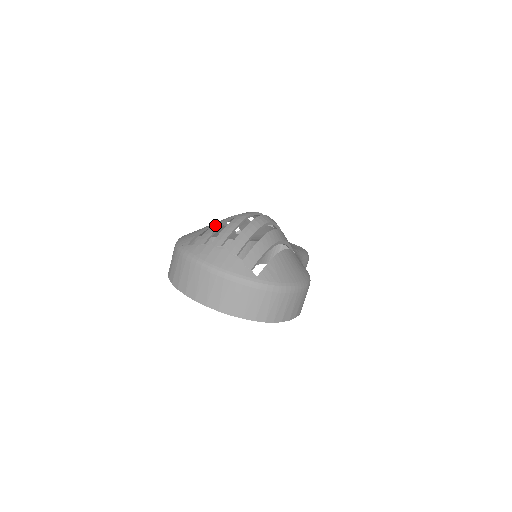
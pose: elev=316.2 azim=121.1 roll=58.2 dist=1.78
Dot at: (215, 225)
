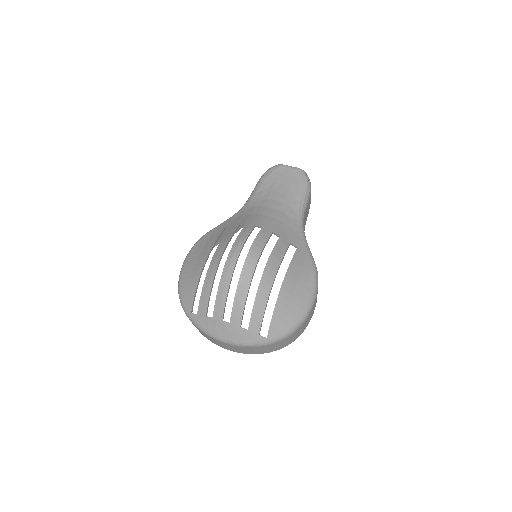
Dot at: (206, 287)
